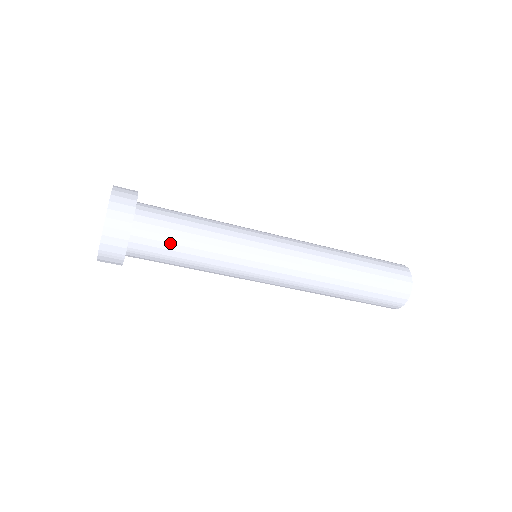
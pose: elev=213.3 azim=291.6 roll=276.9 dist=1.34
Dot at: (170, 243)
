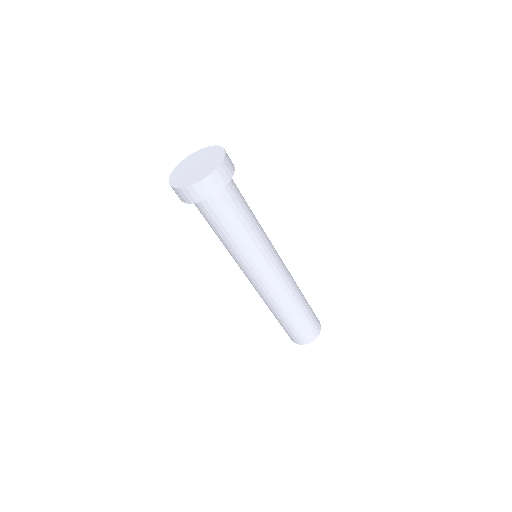
Dot at: (237, 207)
